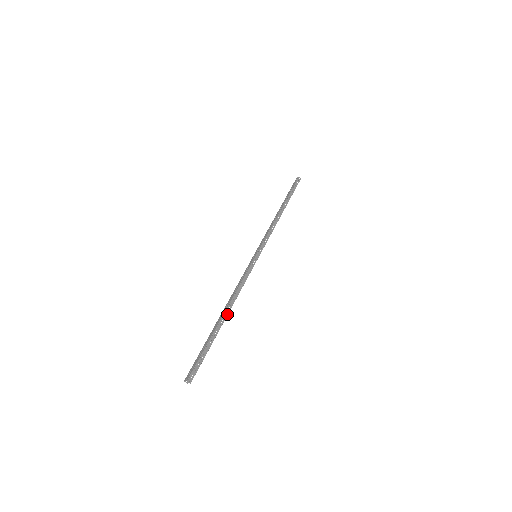
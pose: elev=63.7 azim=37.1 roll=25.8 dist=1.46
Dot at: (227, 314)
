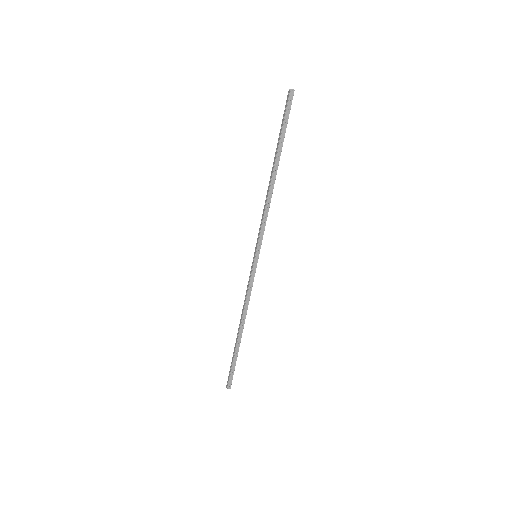
Dot at: (242, 330)
